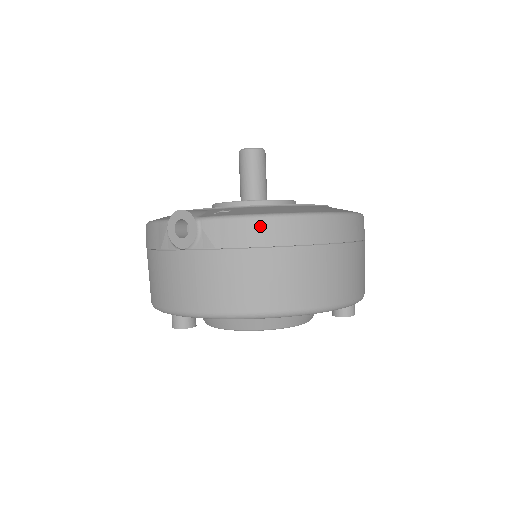
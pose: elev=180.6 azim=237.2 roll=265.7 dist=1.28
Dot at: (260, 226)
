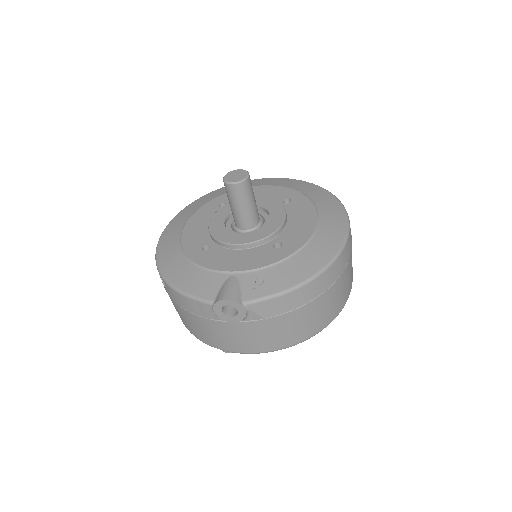
Dot at: (298, 294)
